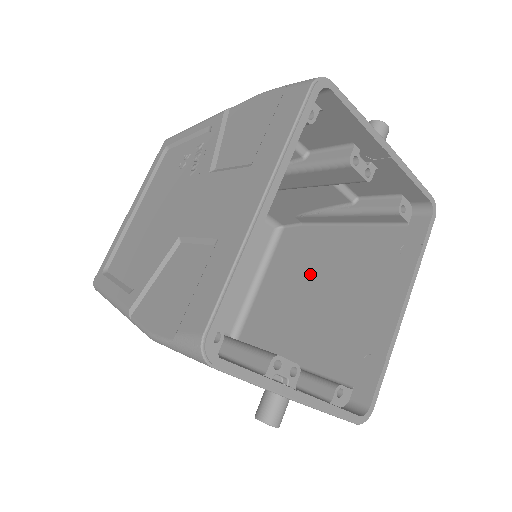
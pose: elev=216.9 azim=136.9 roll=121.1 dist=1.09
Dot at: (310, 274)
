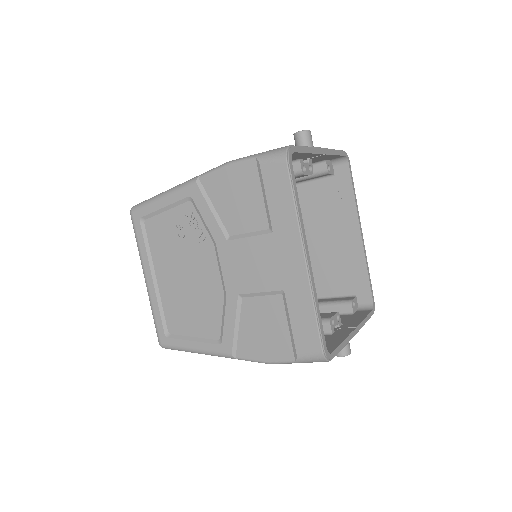
Dot at: occluded
